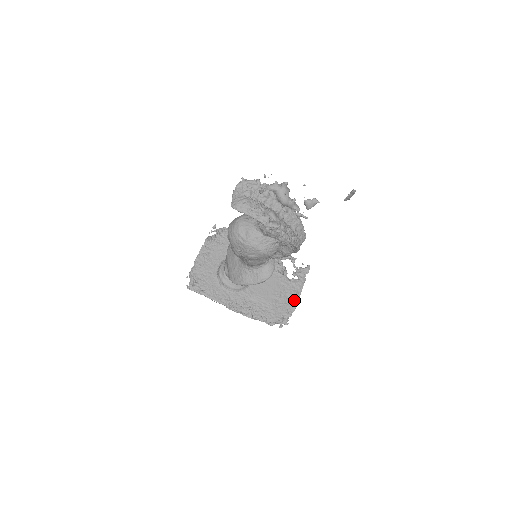
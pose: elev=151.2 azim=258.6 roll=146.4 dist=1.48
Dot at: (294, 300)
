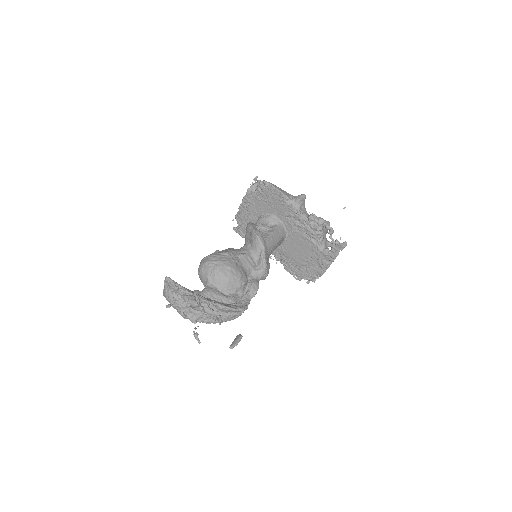
Dot at: (322, 268)
